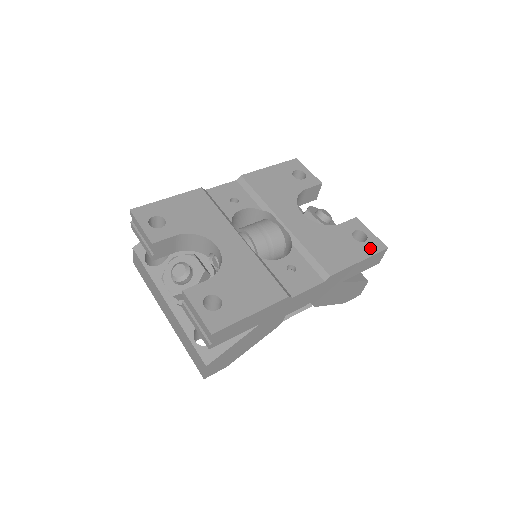
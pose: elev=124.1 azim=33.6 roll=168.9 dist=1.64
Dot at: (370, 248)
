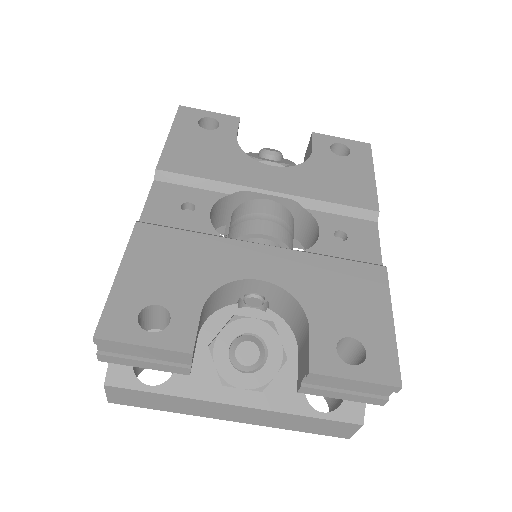
Dot at: (362, 155)
